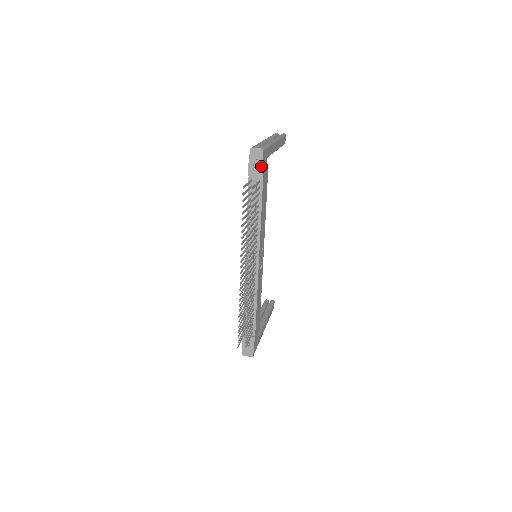
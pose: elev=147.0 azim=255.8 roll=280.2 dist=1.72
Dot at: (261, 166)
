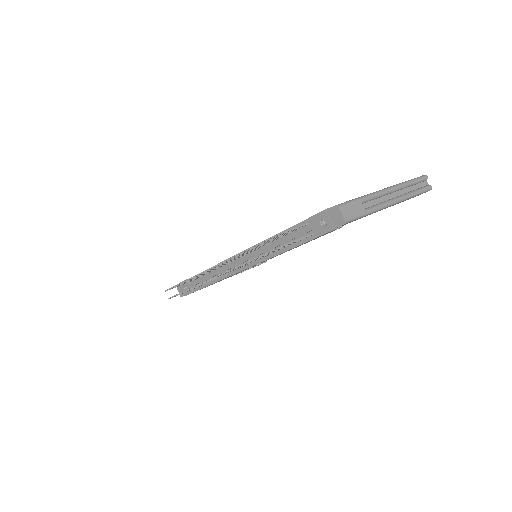
Dot at: (327, 230)
